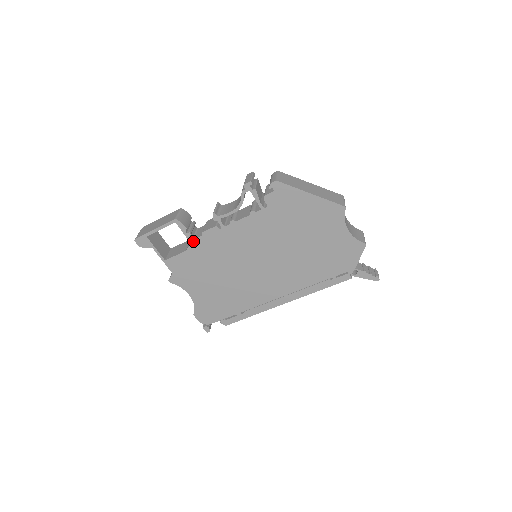
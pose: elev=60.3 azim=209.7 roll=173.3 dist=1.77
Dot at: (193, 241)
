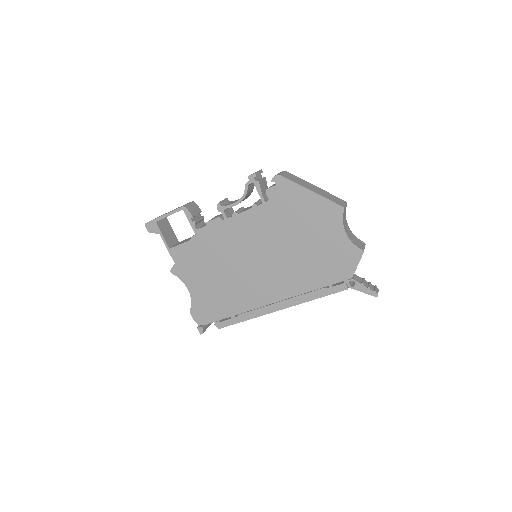
Dot at: (197, 231)
